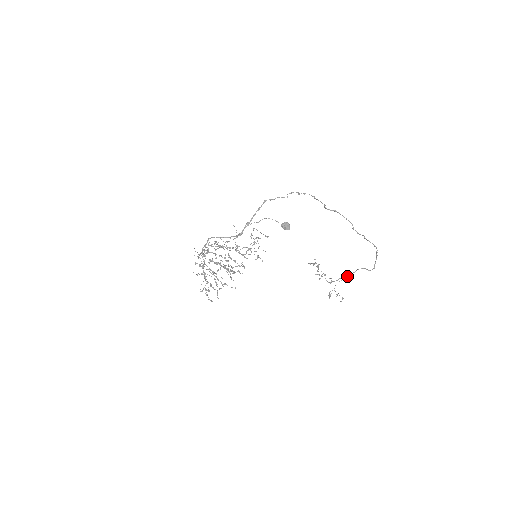
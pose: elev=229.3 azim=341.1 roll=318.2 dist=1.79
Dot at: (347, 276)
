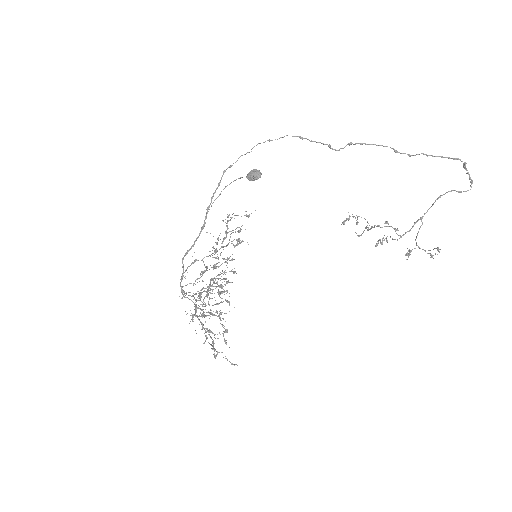
Dot at: (424, 213)
